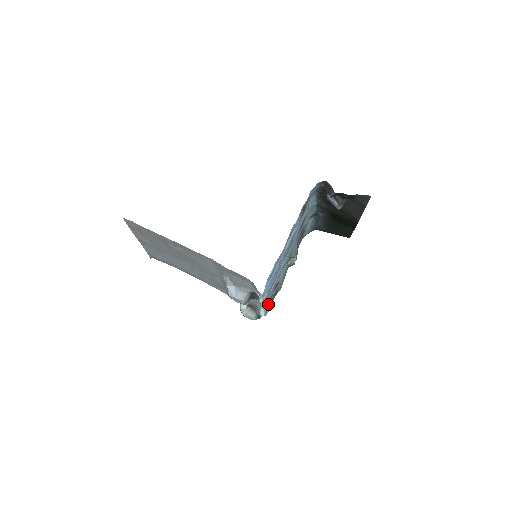
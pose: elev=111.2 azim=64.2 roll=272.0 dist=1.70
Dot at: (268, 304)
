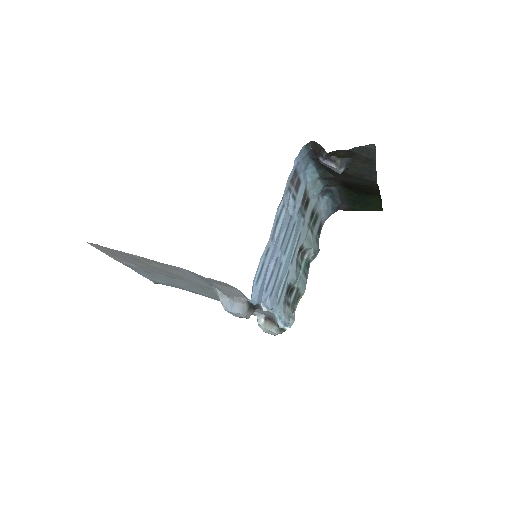
Dot at: (284, 312)
